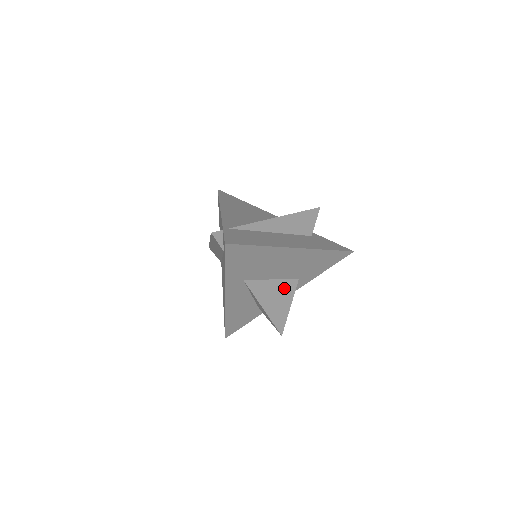
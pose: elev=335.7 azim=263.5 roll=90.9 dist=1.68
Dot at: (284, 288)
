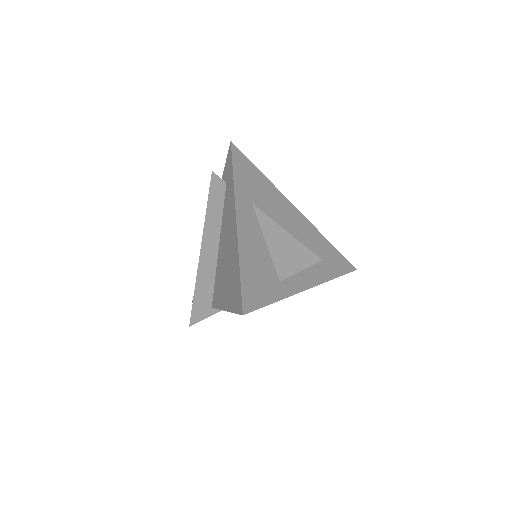
Dot at: occluded
